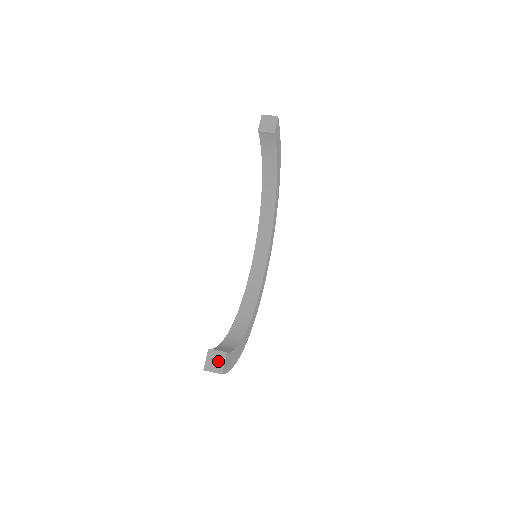
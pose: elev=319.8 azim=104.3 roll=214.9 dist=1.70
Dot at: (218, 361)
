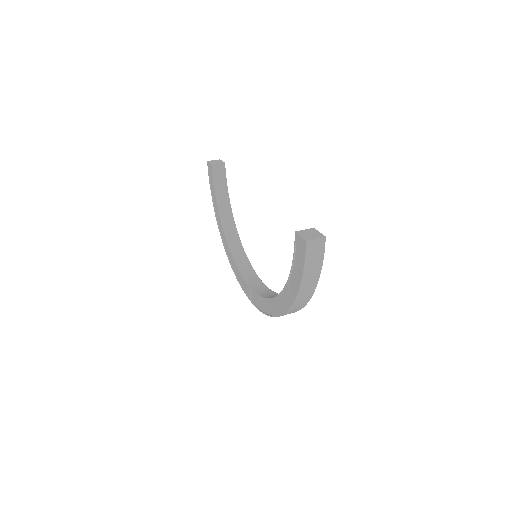
Dot at: (312, 233)
